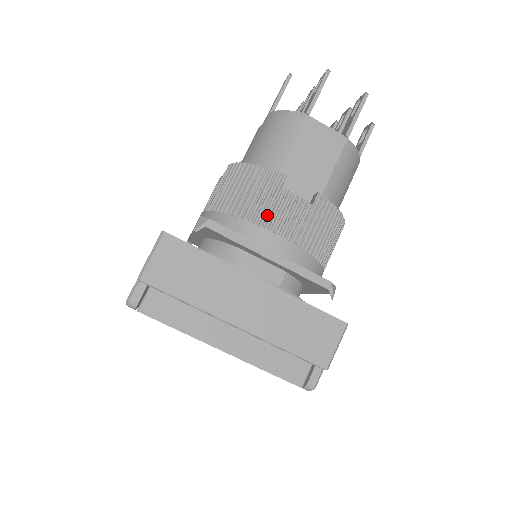
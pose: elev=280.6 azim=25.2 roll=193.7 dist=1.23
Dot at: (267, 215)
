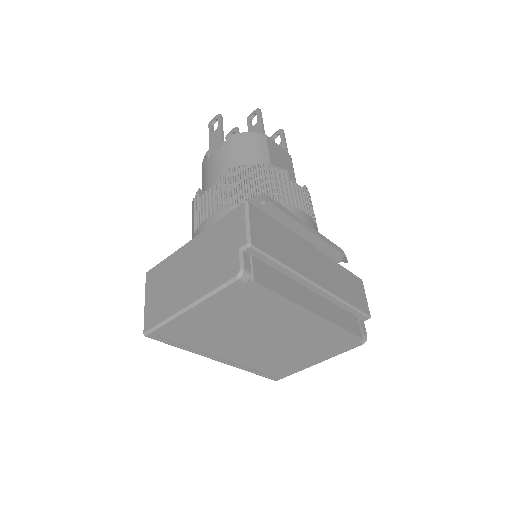
Dot at: (290, 198)
